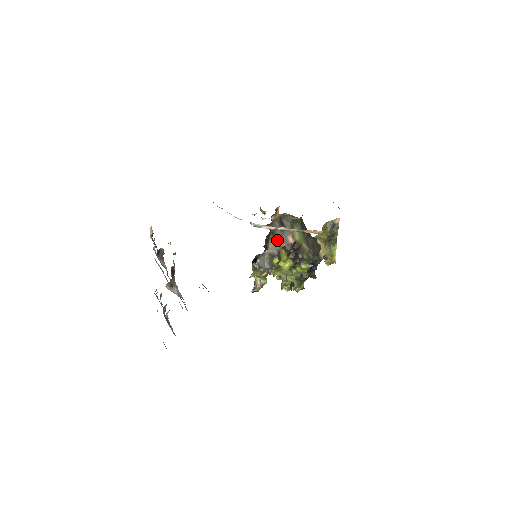
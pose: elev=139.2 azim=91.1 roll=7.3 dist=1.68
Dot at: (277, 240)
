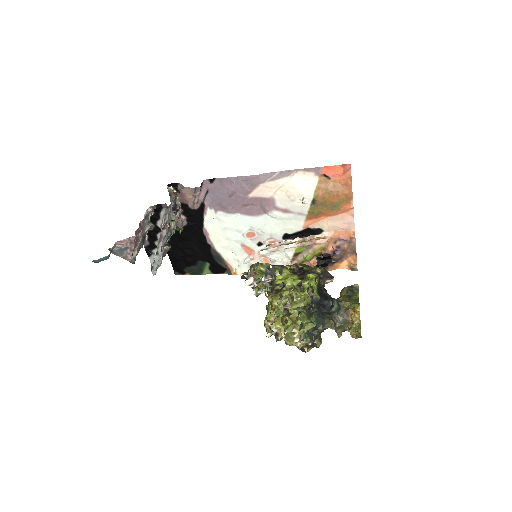
Dot at: occluded
